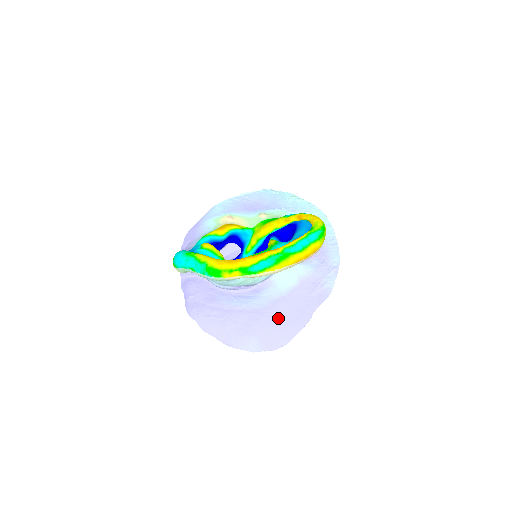
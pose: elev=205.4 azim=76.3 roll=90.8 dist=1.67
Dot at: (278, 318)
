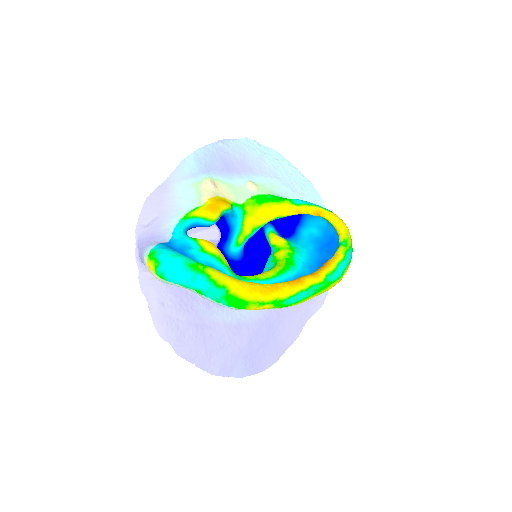
Dot at: (268, 334)
